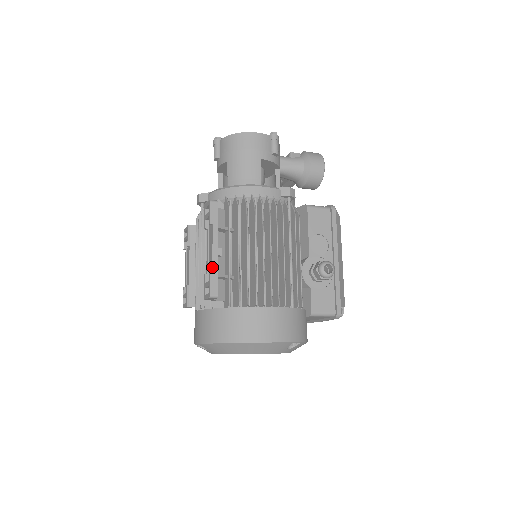
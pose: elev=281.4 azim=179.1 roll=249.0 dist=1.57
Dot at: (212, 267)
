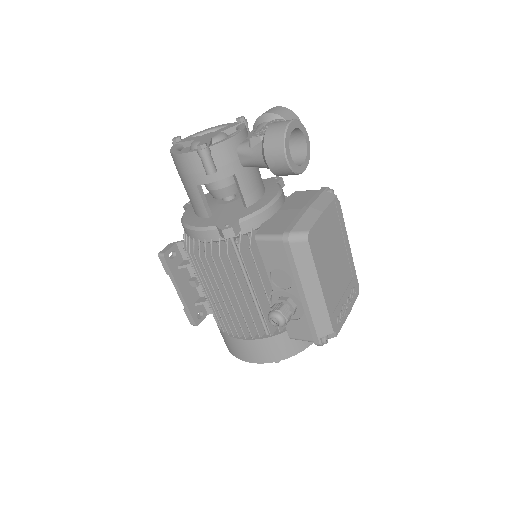
Dot at: occluded
